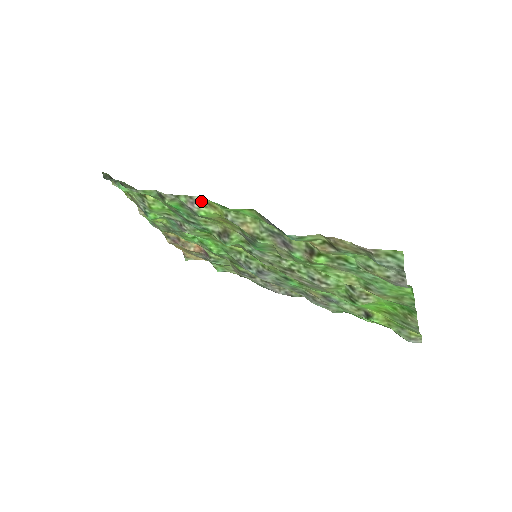
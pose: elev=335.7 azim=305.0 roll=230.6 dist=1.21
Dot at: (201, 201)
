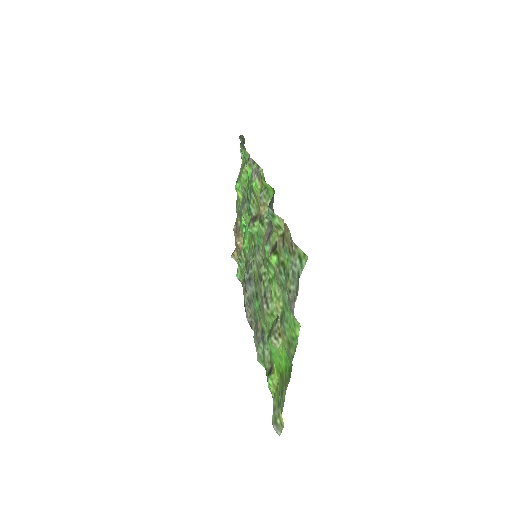
Dot at: (261, 174)
